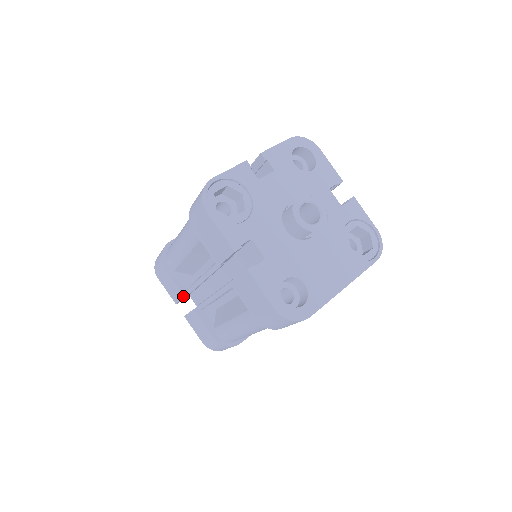
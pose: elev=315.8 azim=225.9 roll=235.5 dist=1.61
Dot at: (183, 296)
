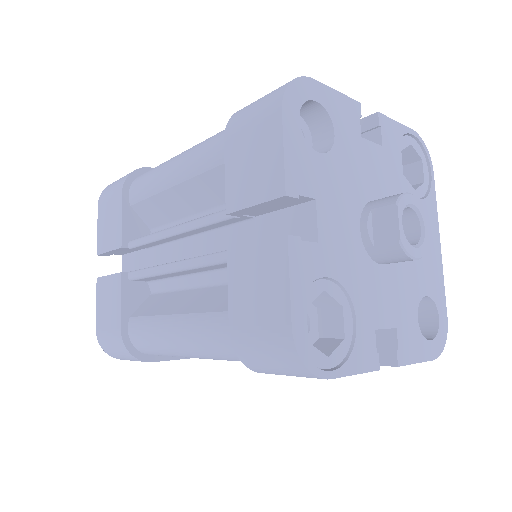
Dot at: occluded
